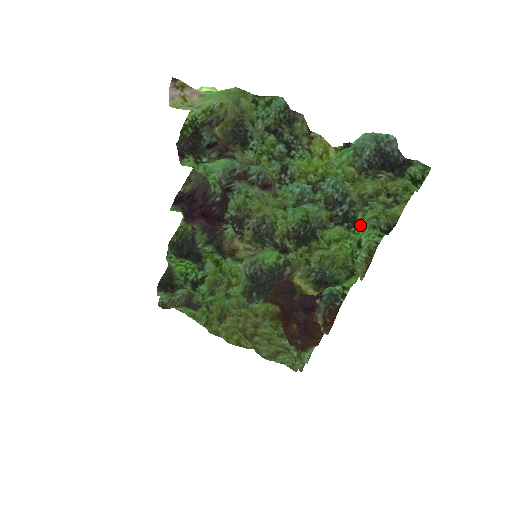
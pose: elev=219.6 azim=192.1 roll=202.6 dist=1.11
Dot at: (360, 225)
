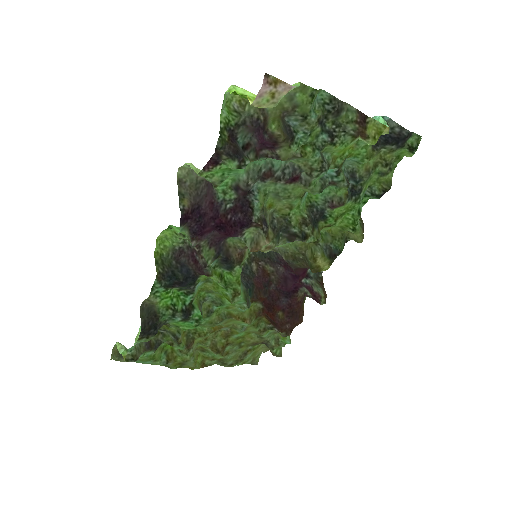
Dot at: (363, 195)
